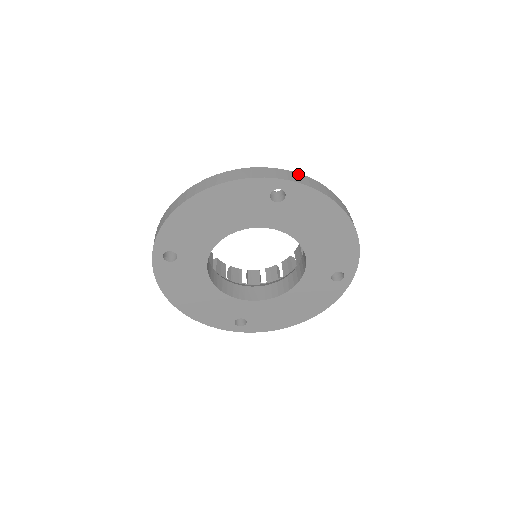
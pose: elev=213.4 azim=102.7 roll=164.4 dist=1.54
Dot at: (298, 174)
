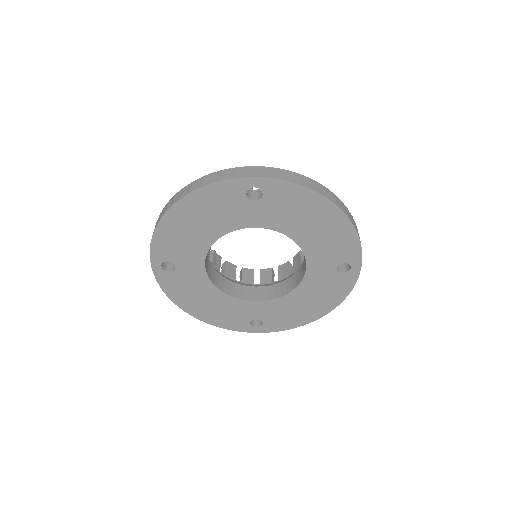
Dot at: (273, 169)
